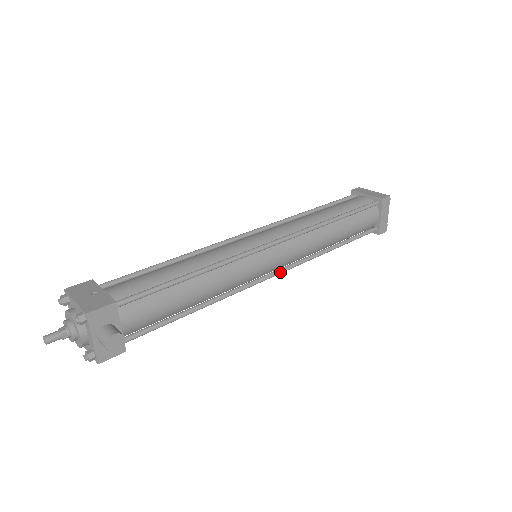
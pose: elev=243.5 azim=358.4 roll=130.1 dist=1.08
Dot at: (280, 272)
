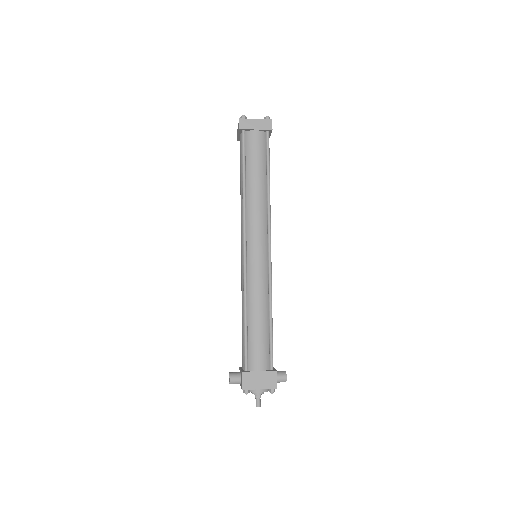
Dot at: occluded
